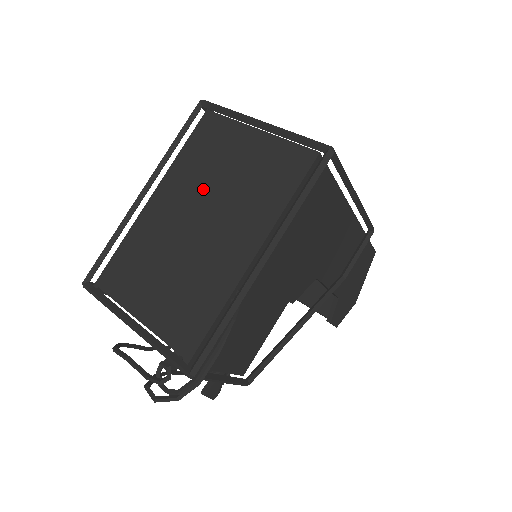
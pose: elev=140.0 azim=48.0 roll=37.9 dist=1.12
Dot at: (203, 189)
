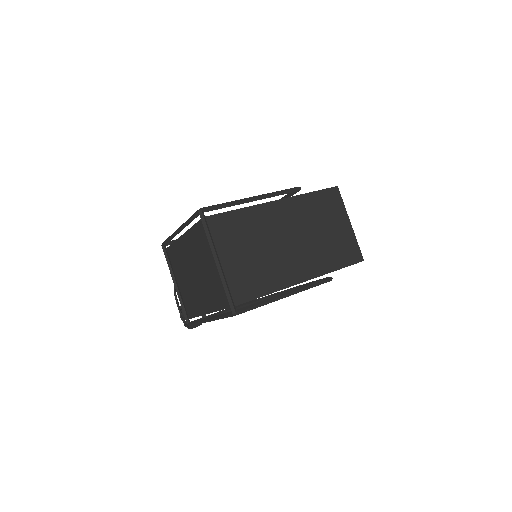
Dot at: (198, 261)
